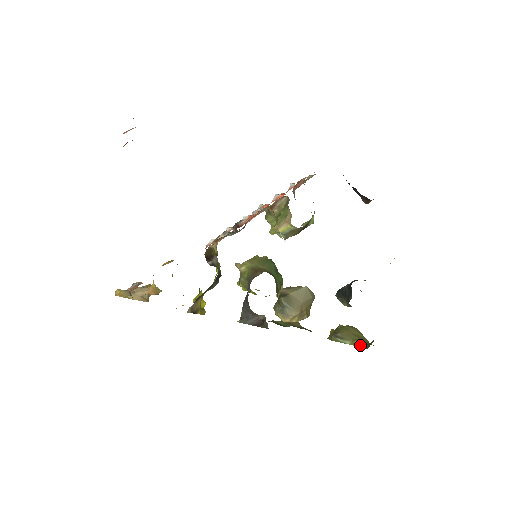
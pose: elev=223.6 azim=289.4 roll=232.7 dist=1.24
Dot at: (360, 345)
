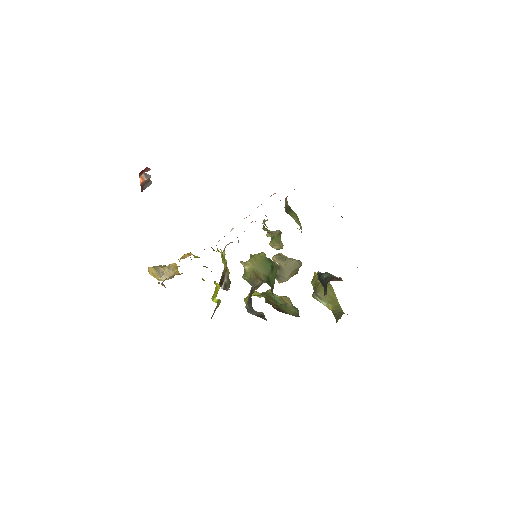
Dot at: (332, 310)
